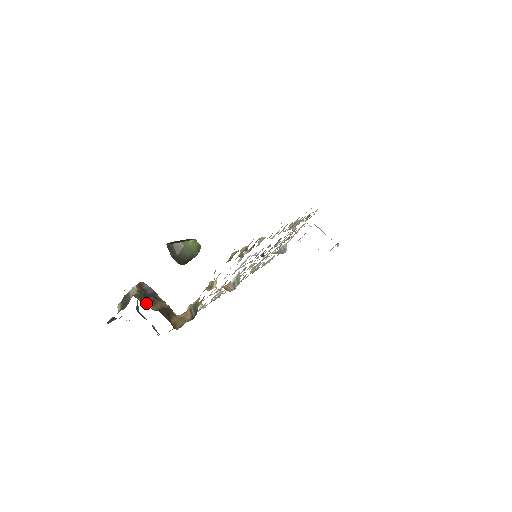
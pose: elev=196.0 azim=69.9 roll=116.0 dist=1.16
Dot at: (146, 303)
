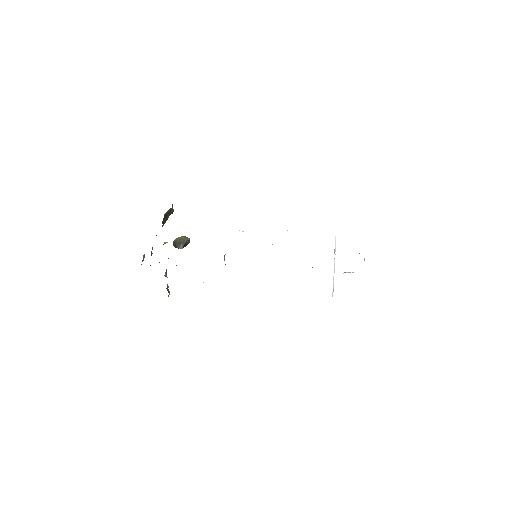
Dot at: occluded
